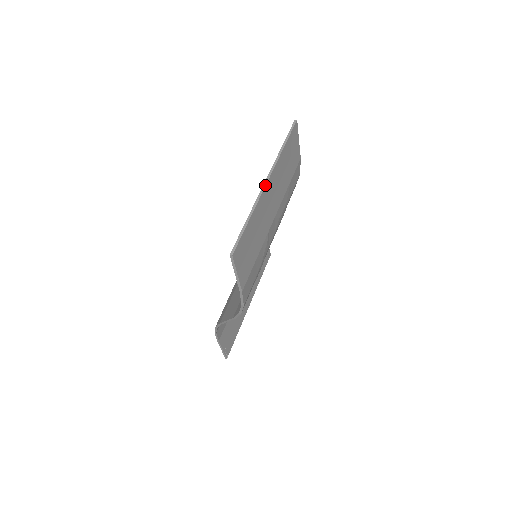
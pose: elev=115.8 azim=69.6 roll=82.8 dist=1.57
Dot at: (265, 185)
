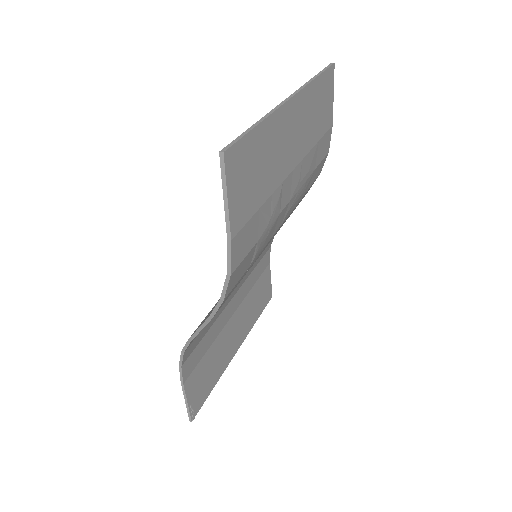
Dot at: (287, 100)
